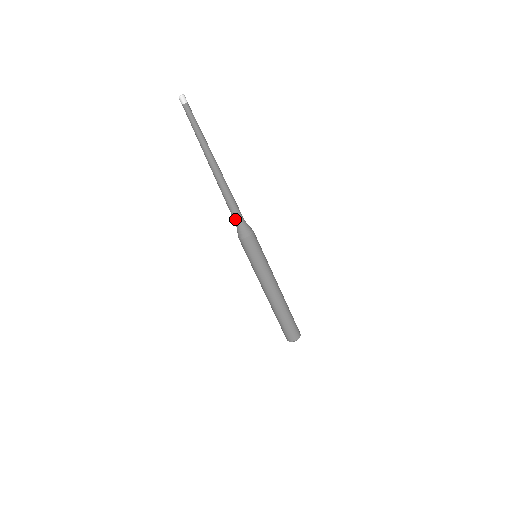
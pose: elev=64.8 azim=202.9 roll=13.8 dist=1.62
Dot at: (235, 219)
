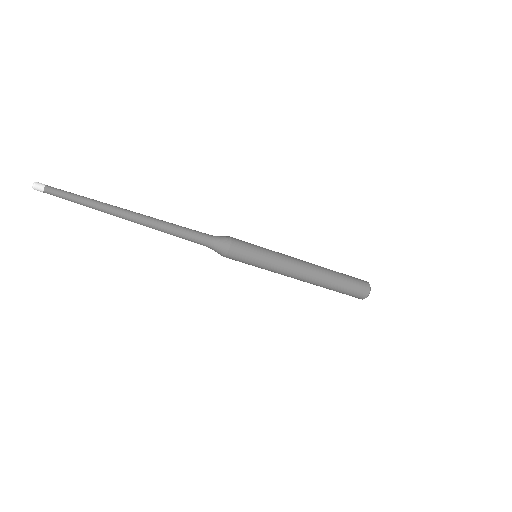
Dot at: (203, 242)
